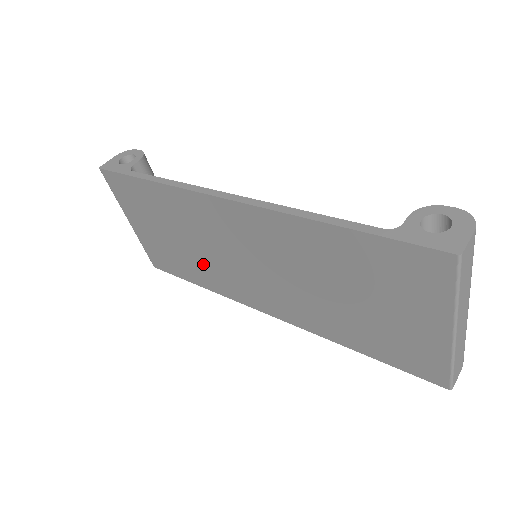
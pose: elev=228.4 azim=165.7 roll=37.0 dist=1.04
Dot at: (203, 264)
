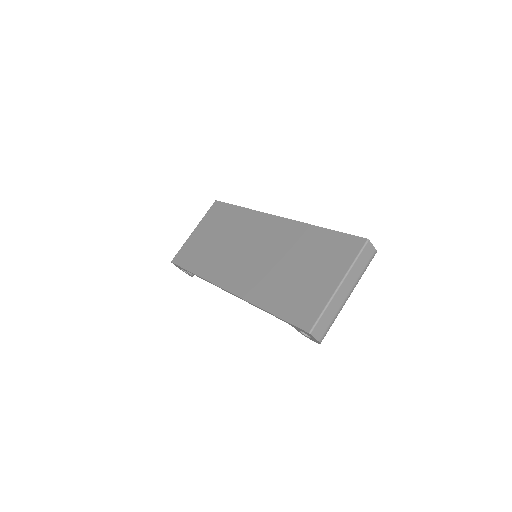
Dot at: (217, 256)
